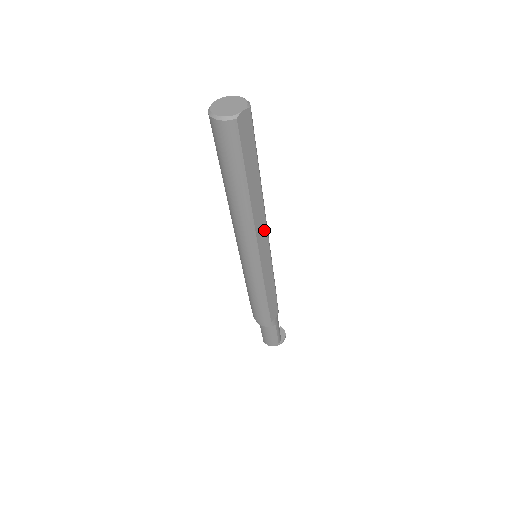
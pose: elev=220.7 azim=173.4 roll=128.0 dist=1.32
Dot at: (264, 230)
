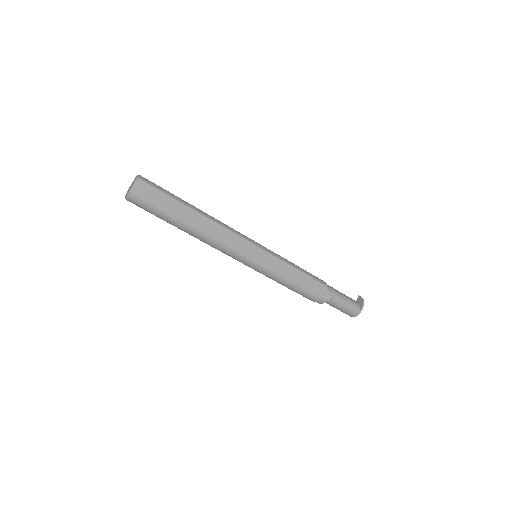
Dot at: (233, 236)
